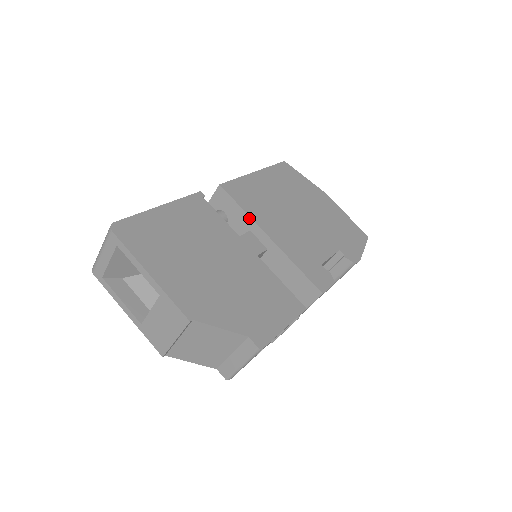
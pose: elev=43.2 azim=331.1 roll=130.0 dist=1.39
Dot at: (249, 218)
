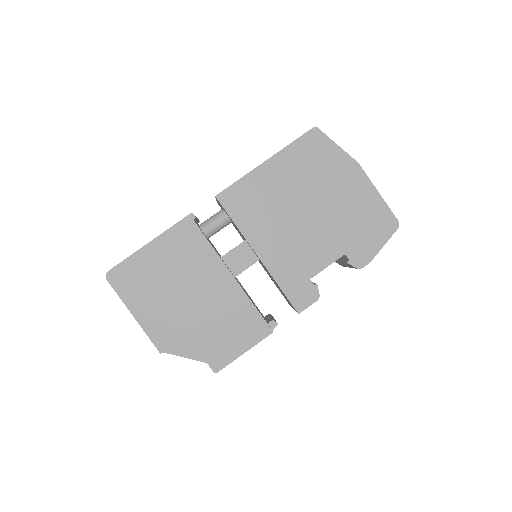
Dot at: (241, 233)
